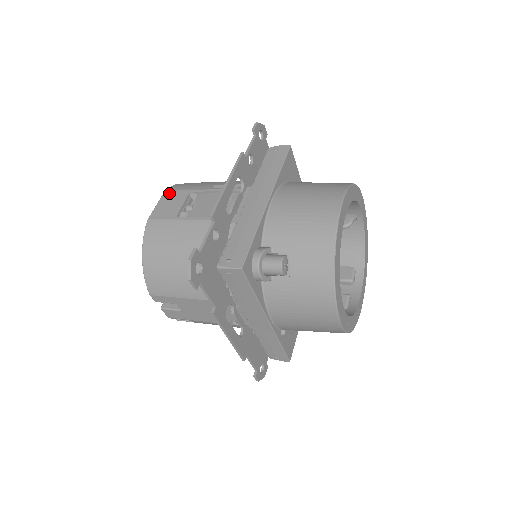
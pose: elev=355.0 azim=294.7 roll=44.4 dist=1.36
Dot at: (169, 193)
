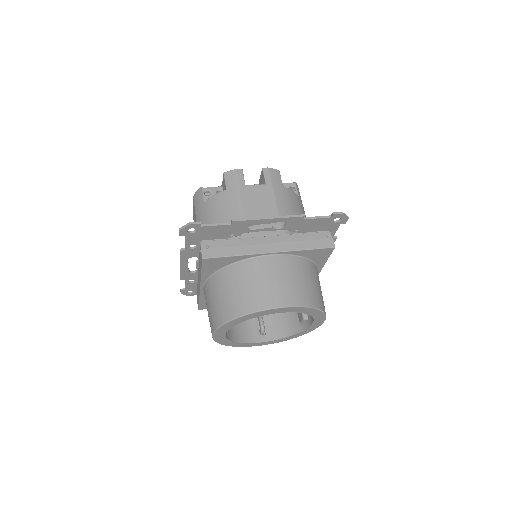
Dot at: (193, 203)
